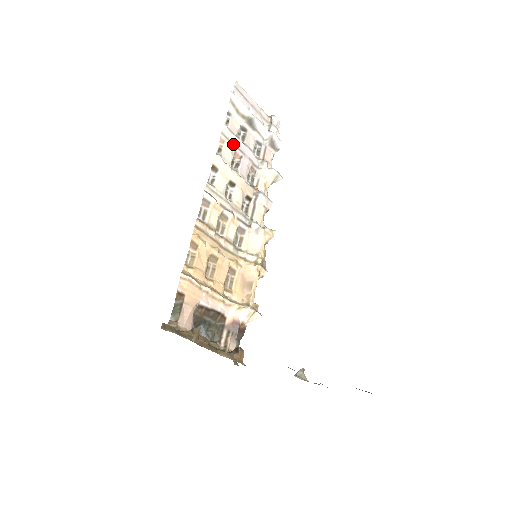
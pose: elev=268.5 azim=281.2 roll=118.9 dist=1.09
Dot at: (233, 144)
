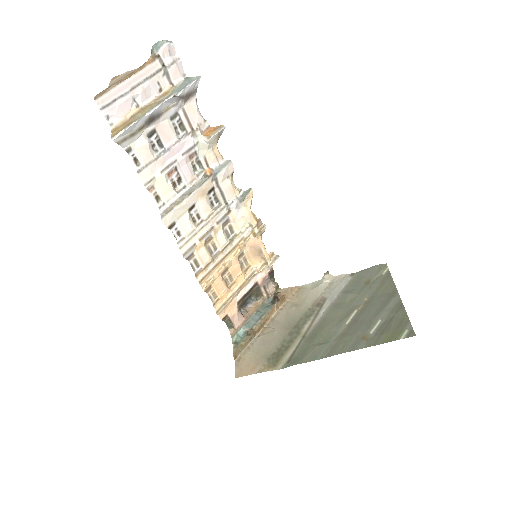
Dot at: (160, 173)
